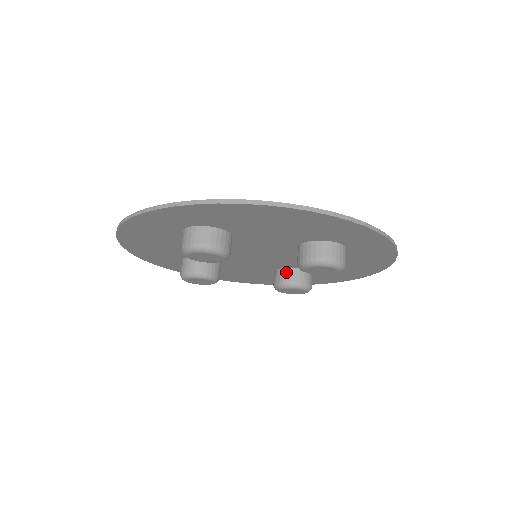
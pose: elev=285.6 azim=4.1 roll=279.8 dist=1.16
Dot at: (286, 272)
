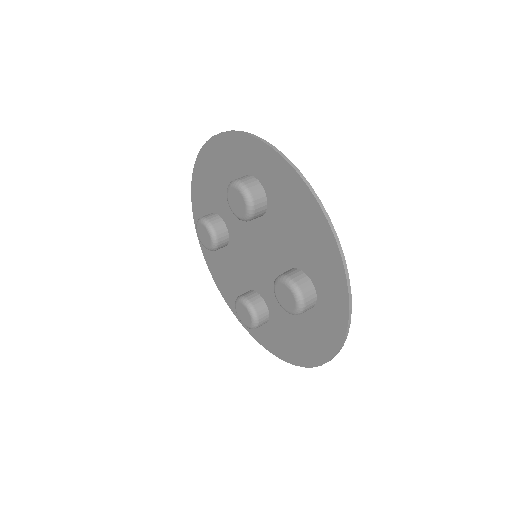
Dot at: occluded
